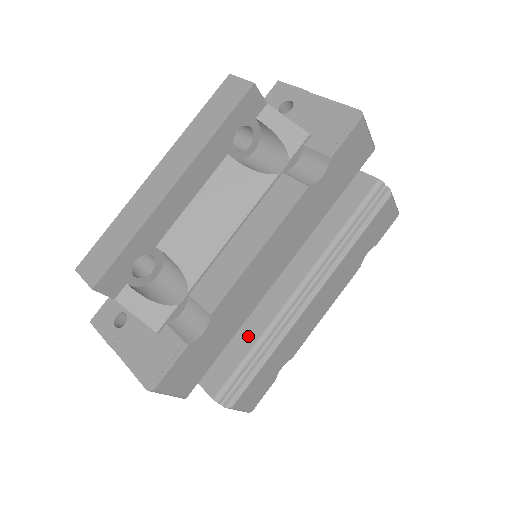
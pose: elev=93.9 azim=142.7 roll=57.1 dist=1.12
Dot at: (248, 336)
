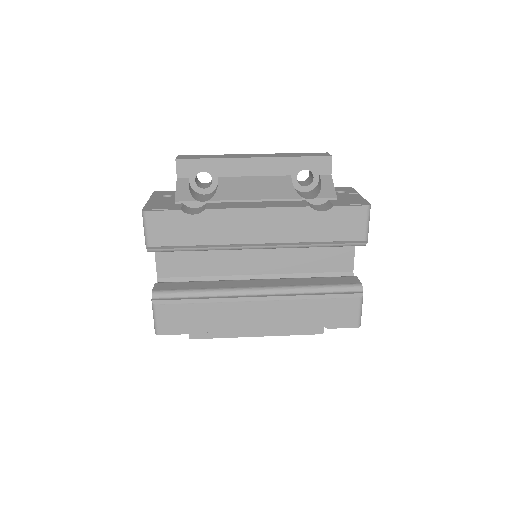
Dot at: (206, 285)
